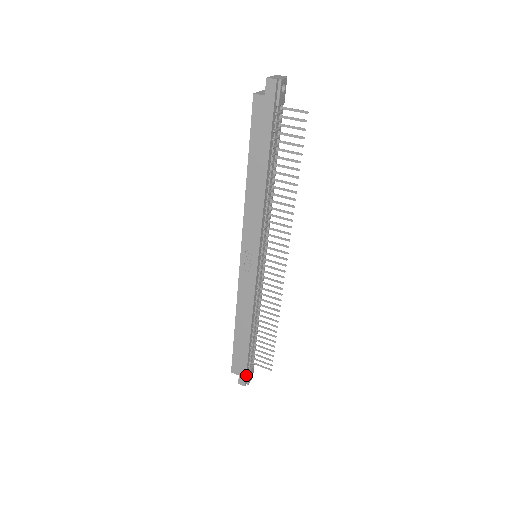
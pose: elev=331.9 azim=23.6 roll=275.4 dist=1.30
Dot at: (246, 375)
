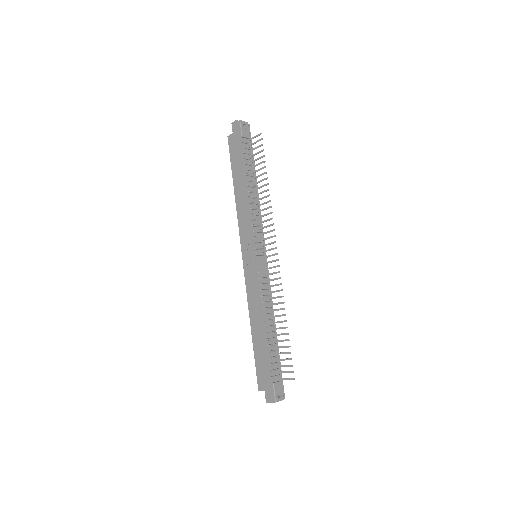
Dot at: (270, 387)
